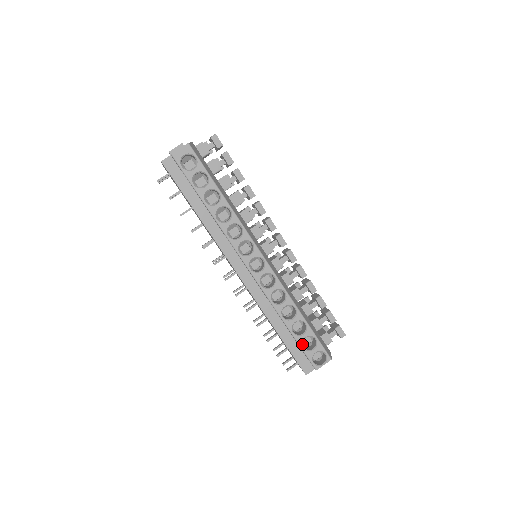
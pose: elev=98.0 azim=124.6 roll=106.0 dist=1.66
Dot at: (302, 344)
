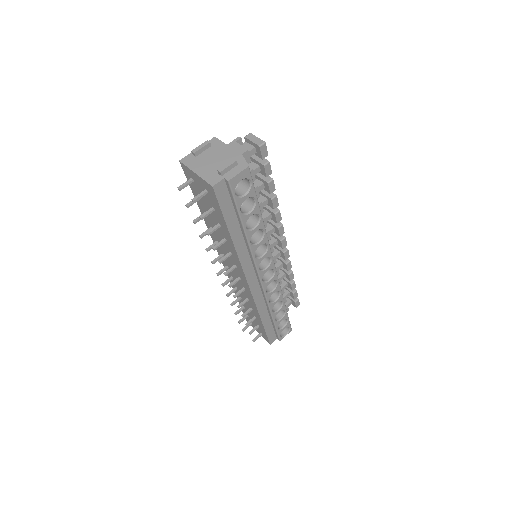
Dot at: (277, 326)
